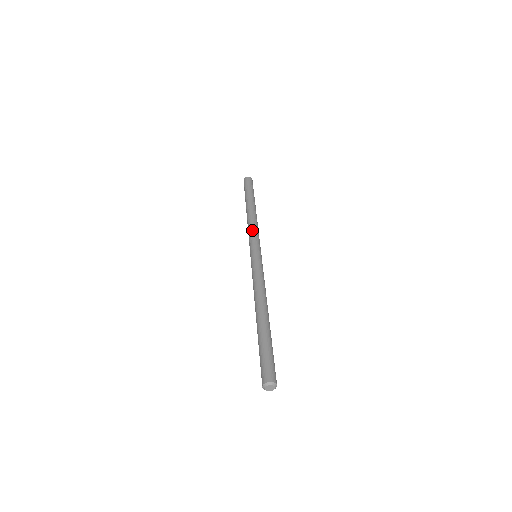
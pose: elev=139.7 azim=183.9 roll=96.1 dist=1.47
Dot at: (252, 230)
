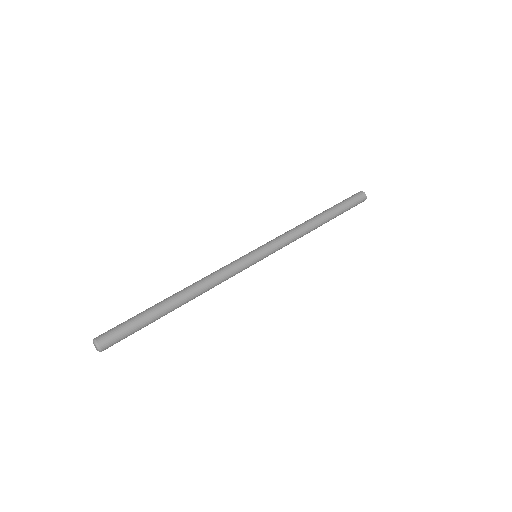
Dot at: (282, 234)
